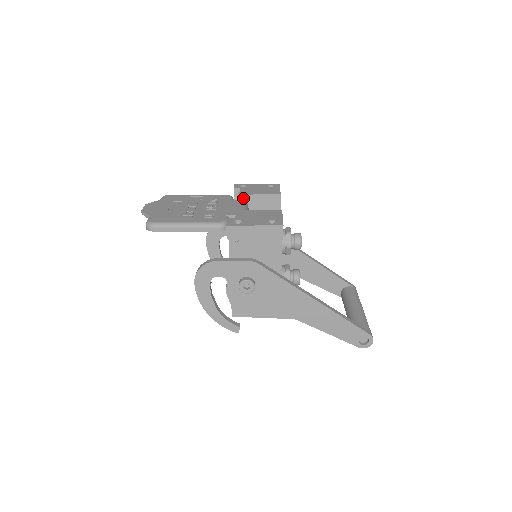
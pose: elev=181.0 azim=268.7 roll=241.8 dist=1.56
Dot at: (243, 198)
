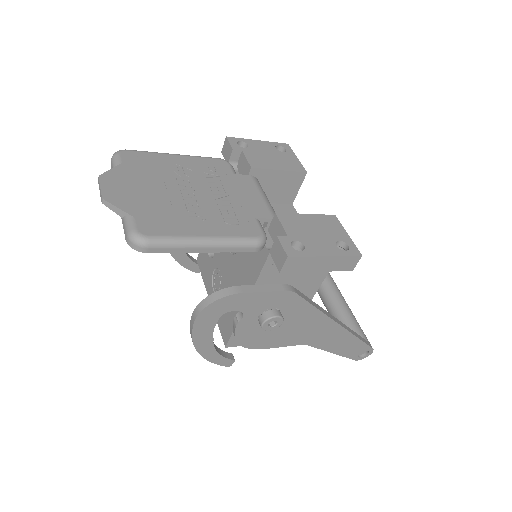
Dot at: (255, 173)
